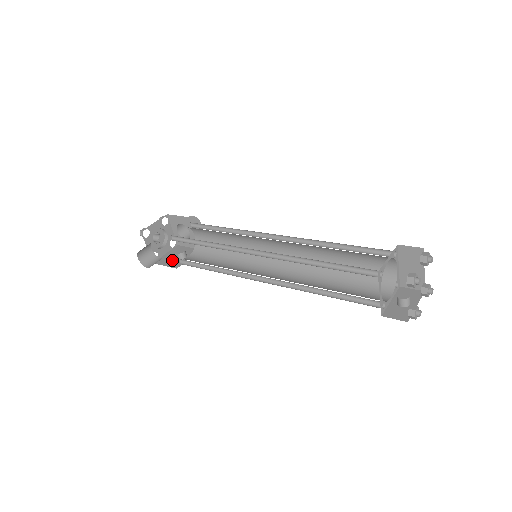
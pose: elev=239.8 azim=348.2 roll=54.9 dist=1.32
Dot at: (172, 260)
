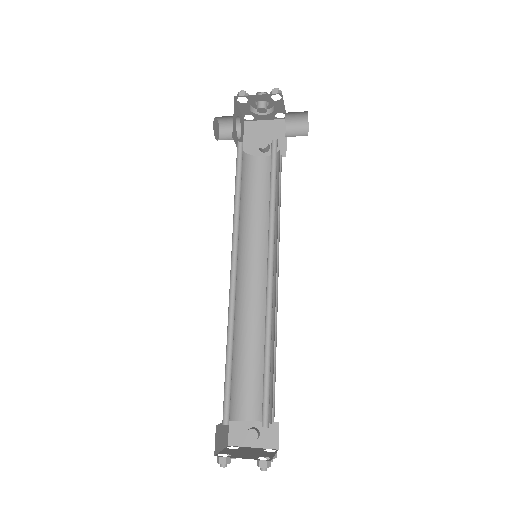
Dot at: (255, 139)
